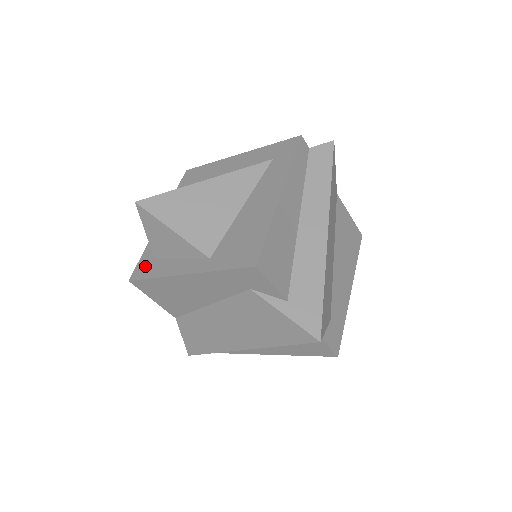
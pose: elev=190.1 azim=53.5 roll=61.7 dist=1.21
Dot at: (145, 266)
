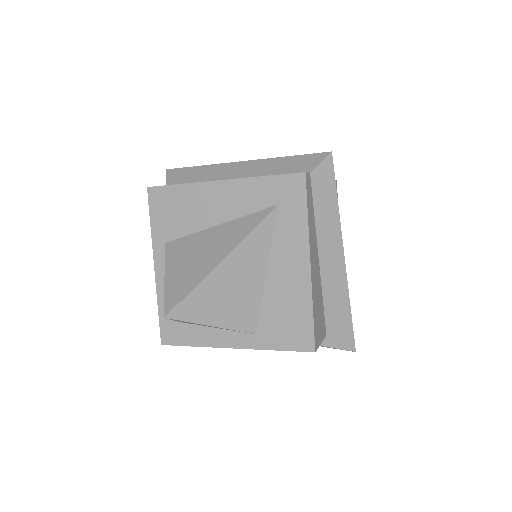
Dot at: (173, 330)
